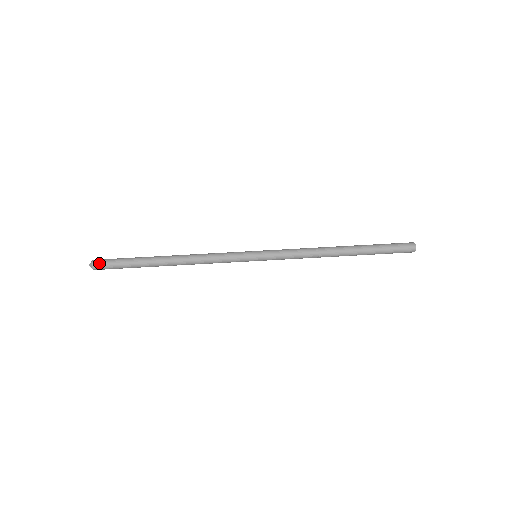
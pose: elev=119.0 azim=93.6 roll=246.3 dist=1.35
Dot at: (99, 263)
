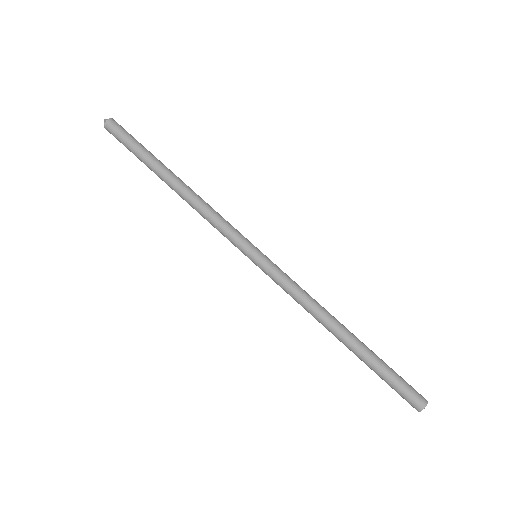
Dot at: (110, 131)
